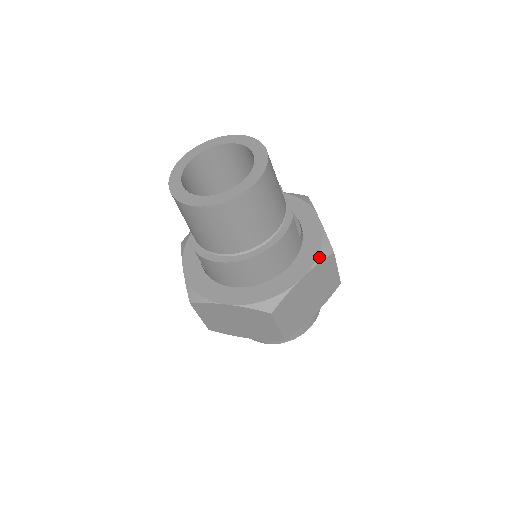
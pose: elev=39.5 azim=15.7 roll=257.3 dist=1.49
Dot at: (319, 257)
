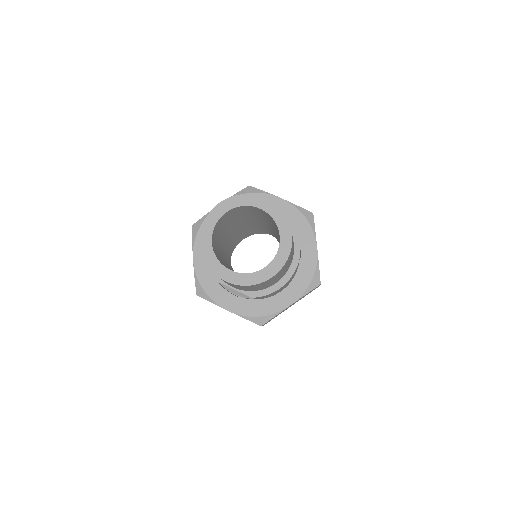
Dot at: (311, 225)
